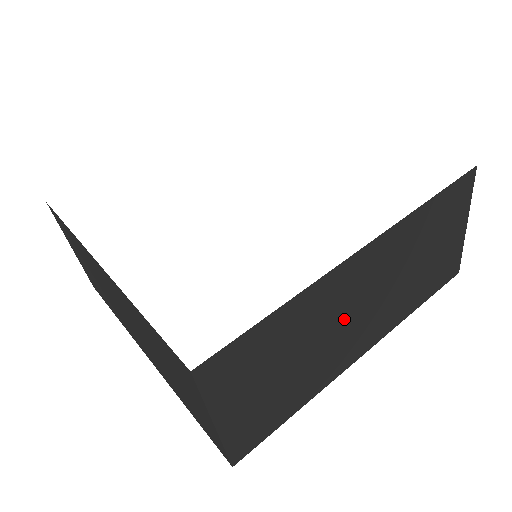
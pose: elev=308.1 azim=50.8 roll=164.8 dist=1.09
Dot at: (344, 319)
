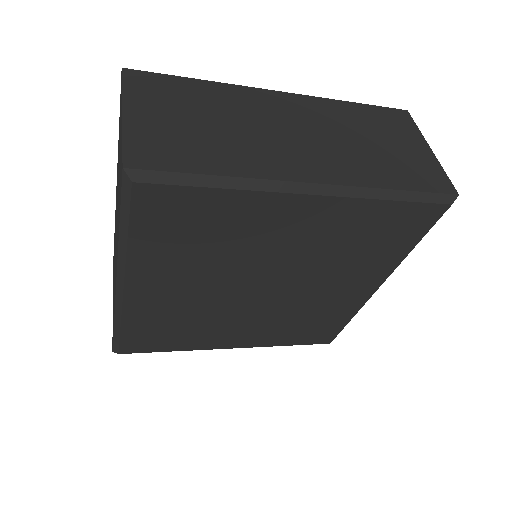
Dot at: (274, 129)
